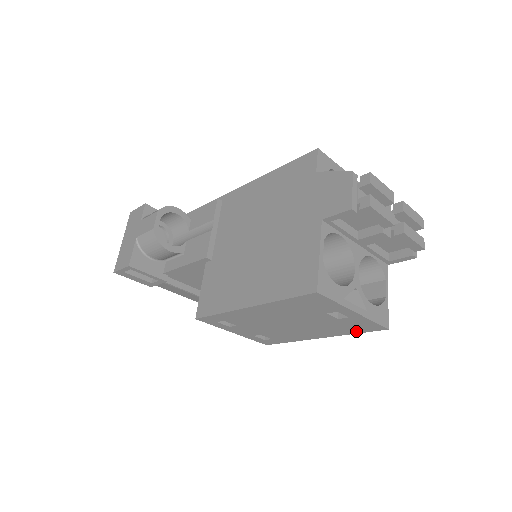
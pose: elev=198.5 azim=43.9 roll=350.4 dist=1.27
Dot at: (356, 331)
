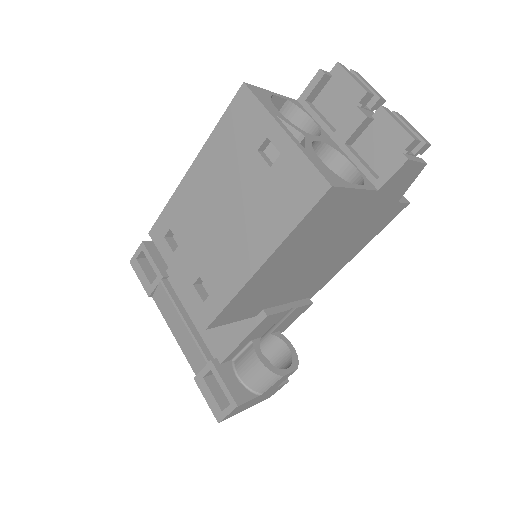
Dot at: (296, 214)
